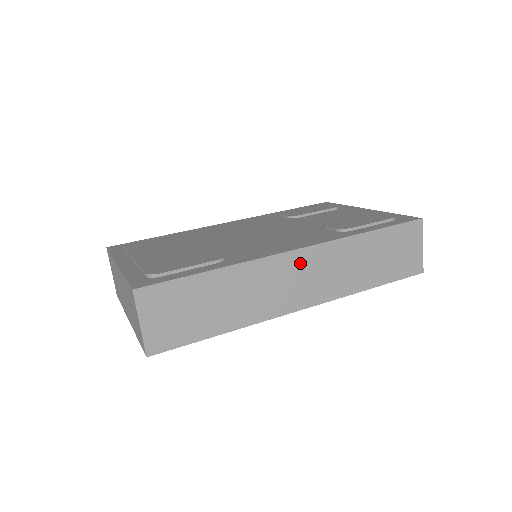
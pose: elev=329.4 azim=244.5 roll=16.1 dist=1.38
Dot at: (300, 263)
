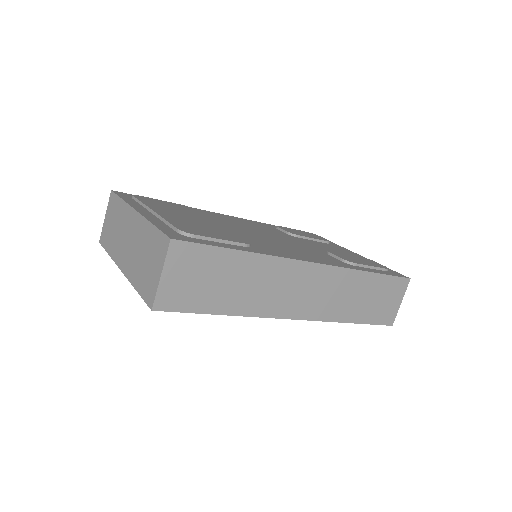
Dot at: (311, 276)
